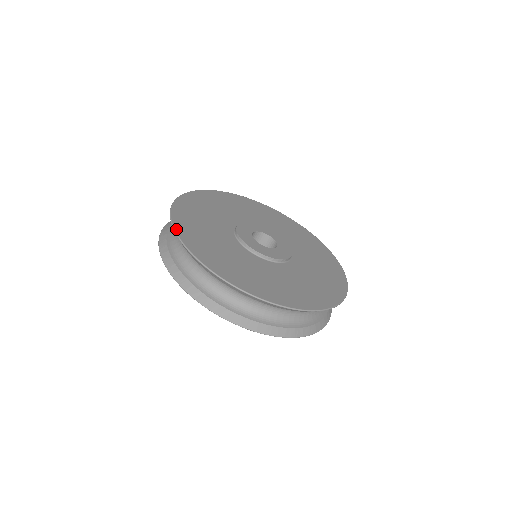
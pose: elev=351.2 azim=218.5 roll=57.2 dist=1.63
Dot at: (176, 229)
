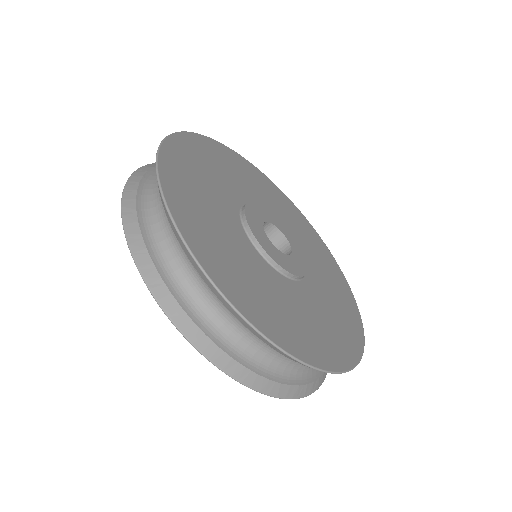
Dot at: (172, 136)
